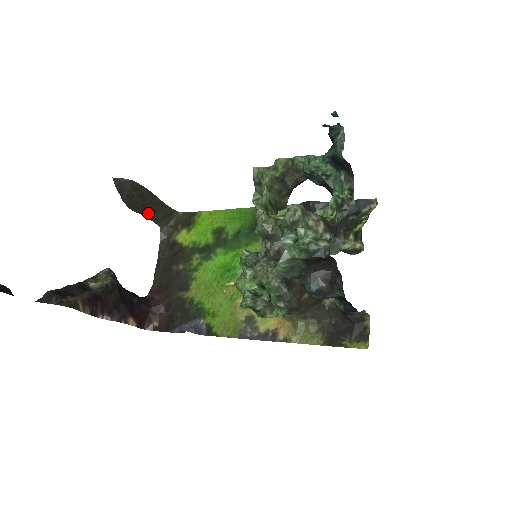
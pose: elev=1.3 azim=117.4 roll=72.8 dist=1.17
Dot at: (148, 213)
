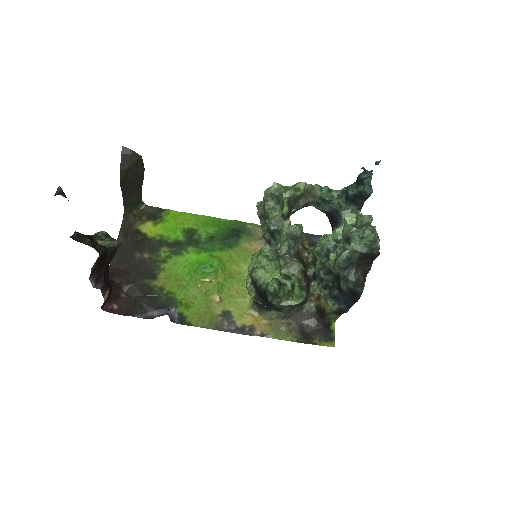
Dot at: (126, 194)
